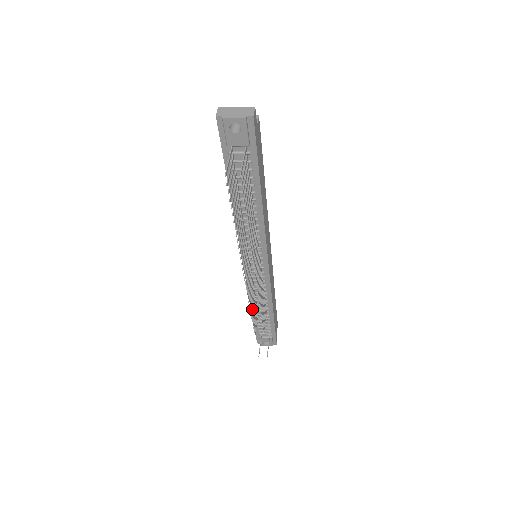
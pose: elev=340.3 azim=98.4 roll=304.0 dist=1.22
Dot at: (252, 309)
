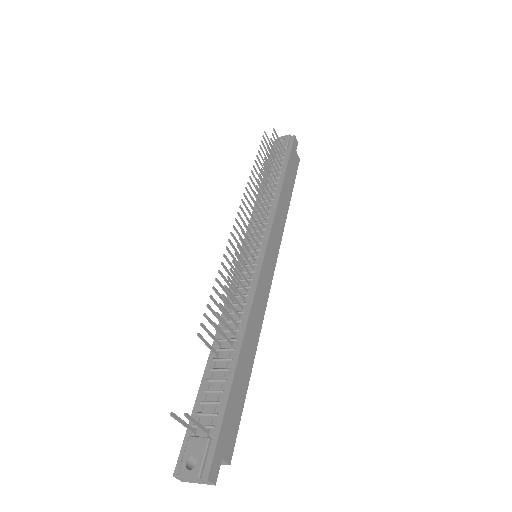
Dot at: (219, 294)
